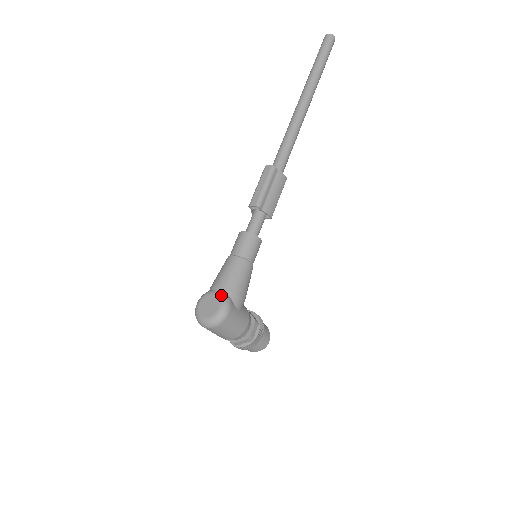
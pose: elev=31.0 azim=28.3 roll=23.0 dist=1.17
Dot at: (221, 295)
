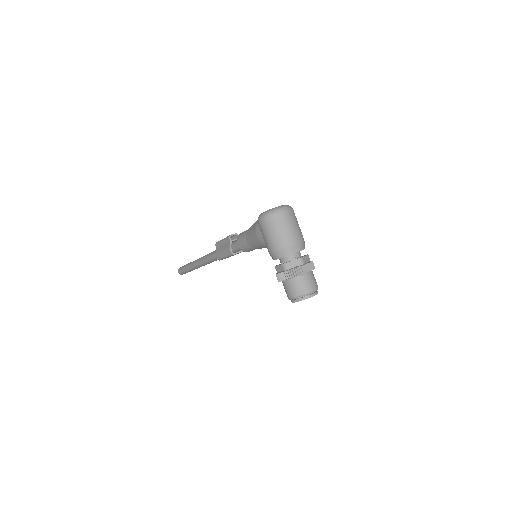
Dot at: occluded
